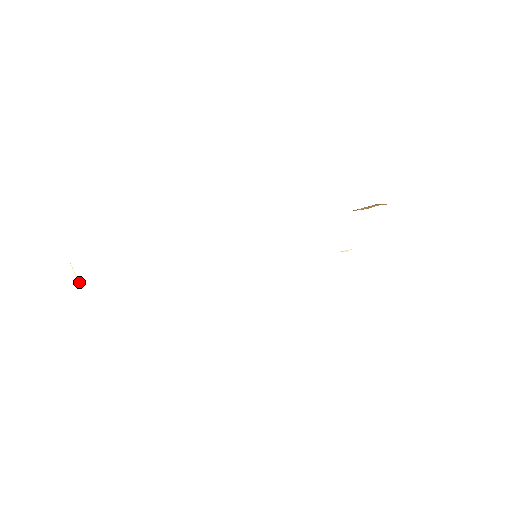
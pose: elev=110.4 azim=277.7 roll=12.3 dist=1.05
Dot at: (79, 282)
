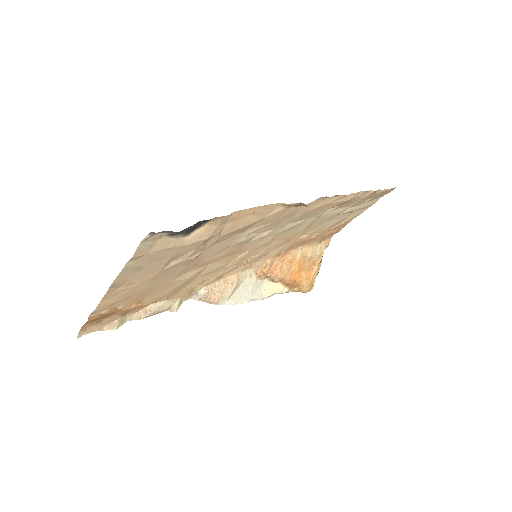
Dot at: (120, 287)
